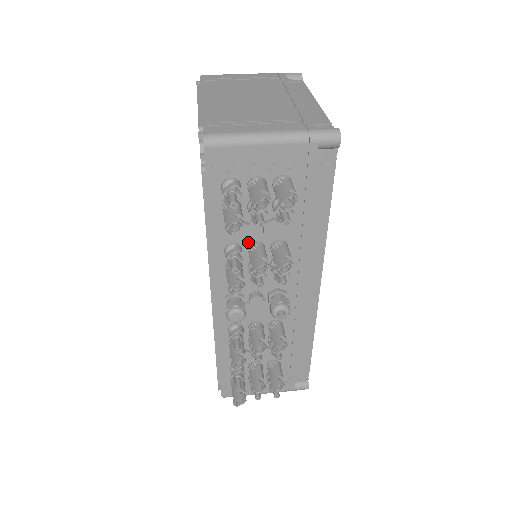
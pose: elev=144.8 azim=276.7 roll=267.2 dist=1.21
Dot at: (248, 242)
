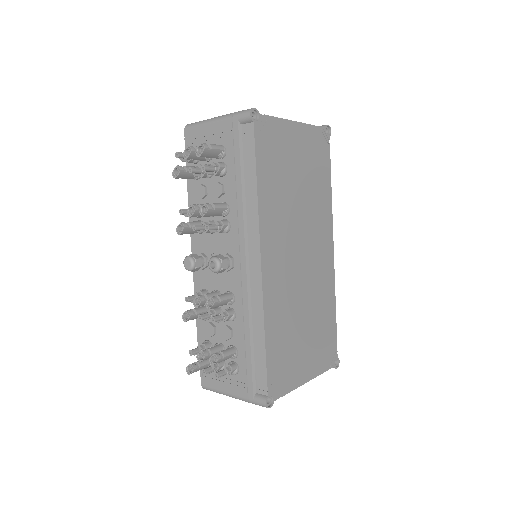
Dot at: occluded
